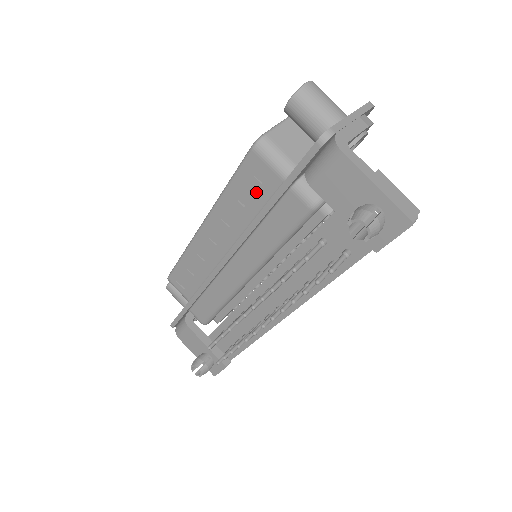
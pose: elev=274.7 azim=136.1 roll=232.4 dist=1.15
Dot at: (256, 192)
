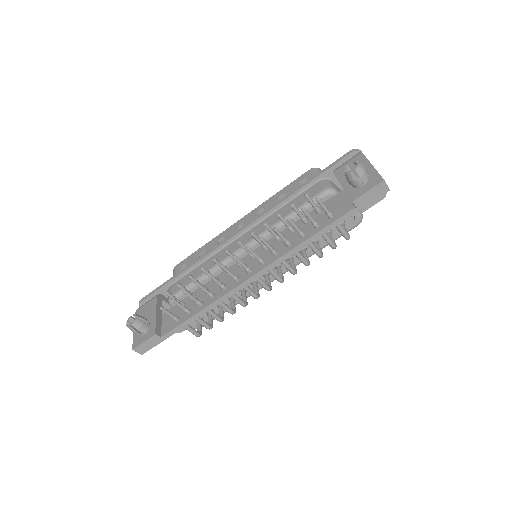
Dot at: occluded
